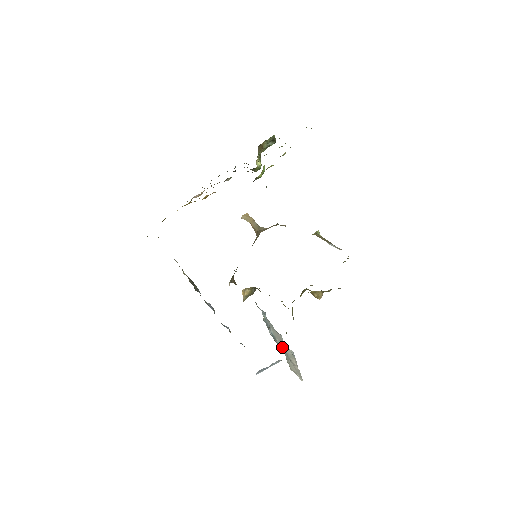
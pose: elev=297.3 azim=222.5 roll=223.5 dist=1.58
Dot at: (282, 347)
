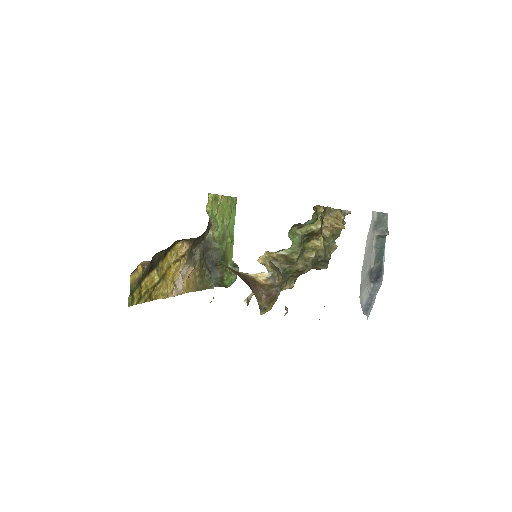
Dot at: occluded
